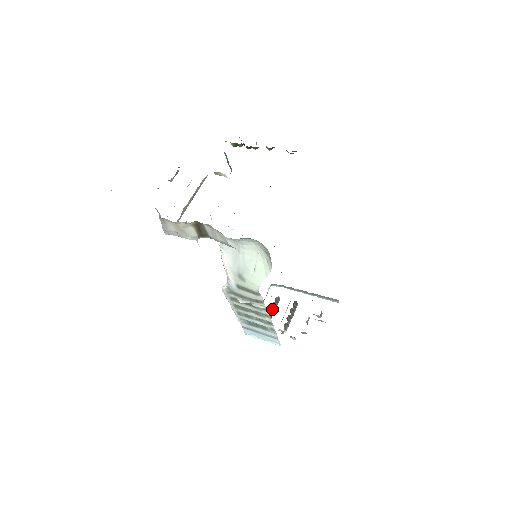
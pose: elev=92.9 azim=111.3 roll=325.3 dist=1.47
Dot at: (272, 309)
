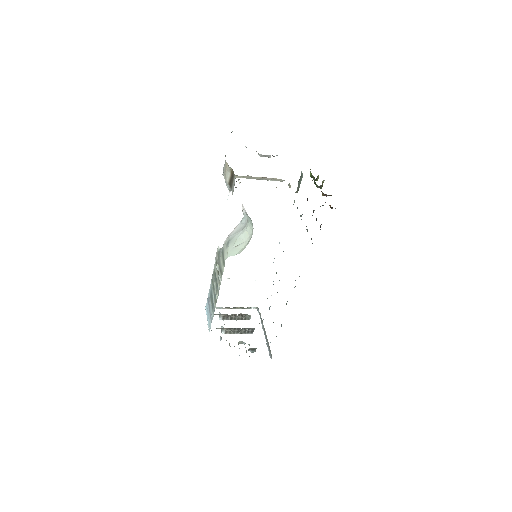
Dot at: (237, 316)
